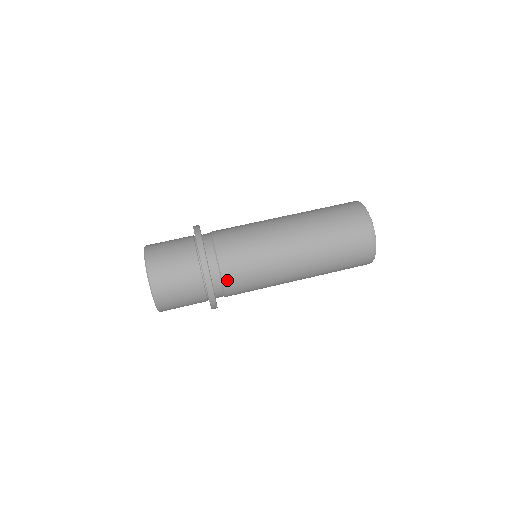
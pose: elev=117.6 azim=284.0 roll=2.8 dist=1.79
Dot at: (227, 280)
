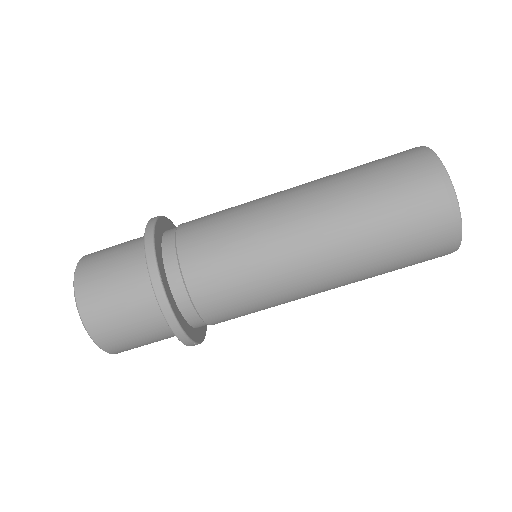
Dot at: (203, 305)
